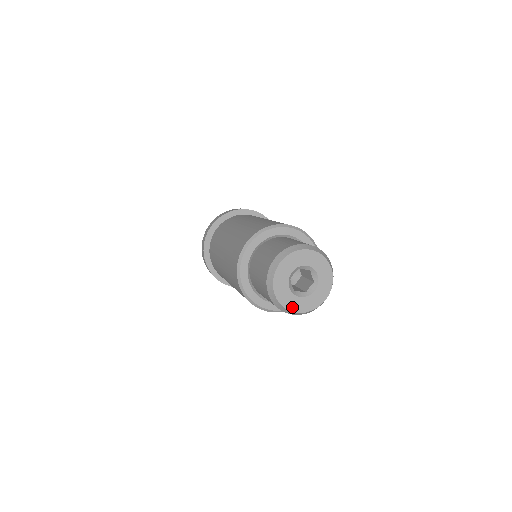
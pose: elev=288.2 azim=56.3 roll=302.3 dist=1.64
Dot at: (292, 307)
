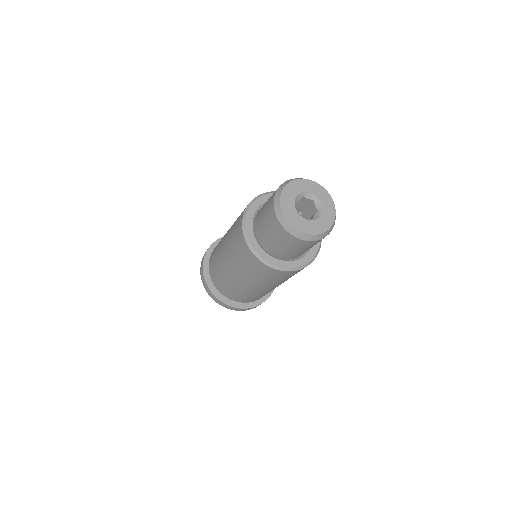
Dot at: (323, 228)
